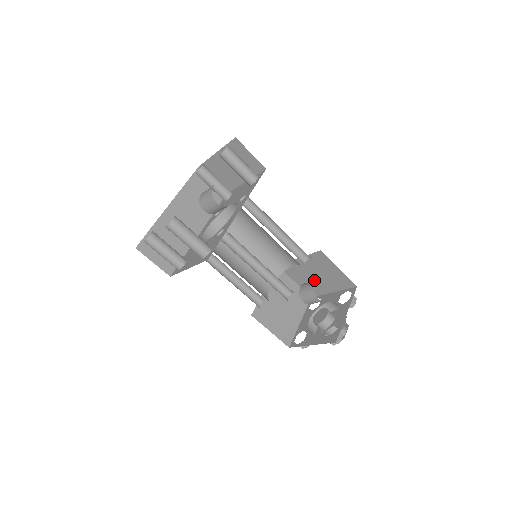
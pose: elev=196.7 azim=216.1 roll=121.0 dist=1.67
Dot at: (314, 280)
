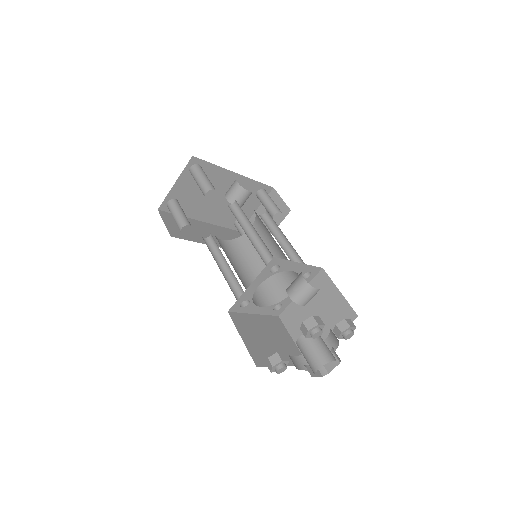
Dot at: occluded
